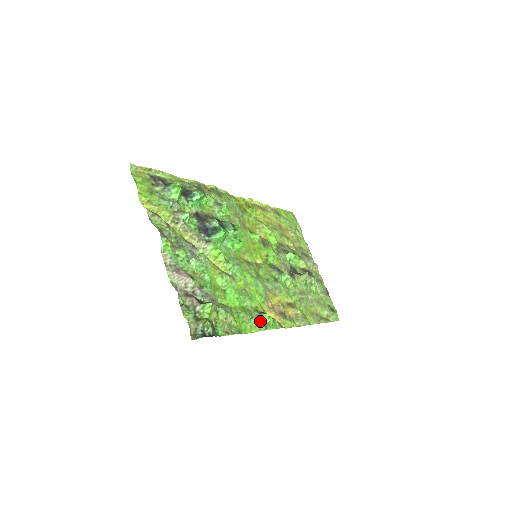
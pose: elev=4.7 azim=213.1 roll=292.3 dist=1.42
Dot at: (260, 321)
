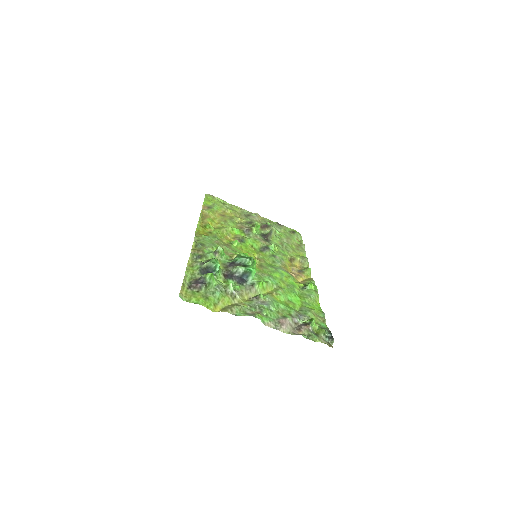
Dot at: (312, 292)
